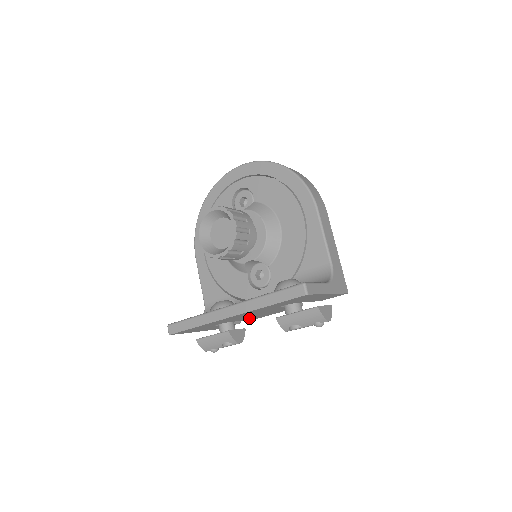
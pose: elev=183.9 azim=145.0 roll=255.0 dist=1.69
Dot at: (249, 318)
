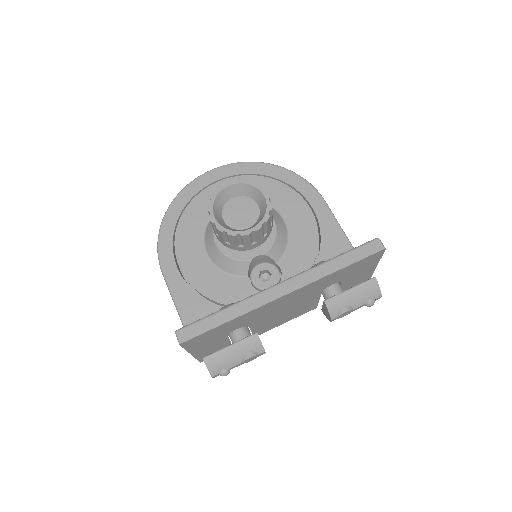
Dot at: (263, 325)
